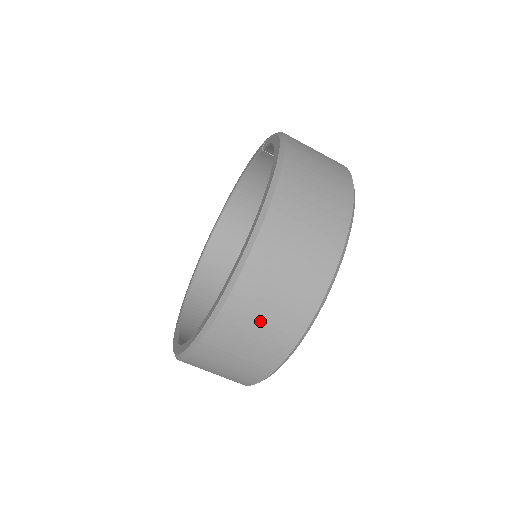
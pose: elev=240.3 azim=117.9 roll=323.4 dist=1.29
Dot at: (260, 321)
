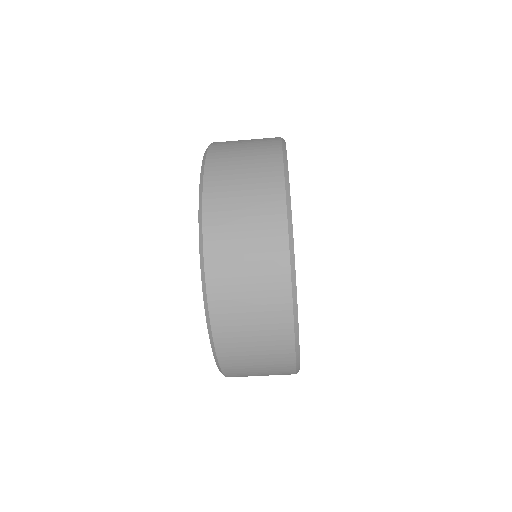
Dot at: (248, 318)
